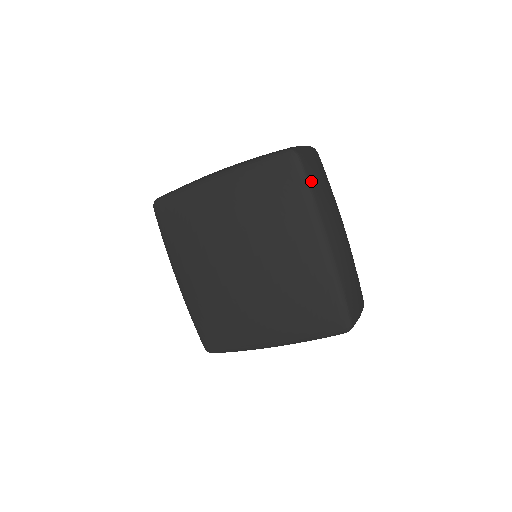
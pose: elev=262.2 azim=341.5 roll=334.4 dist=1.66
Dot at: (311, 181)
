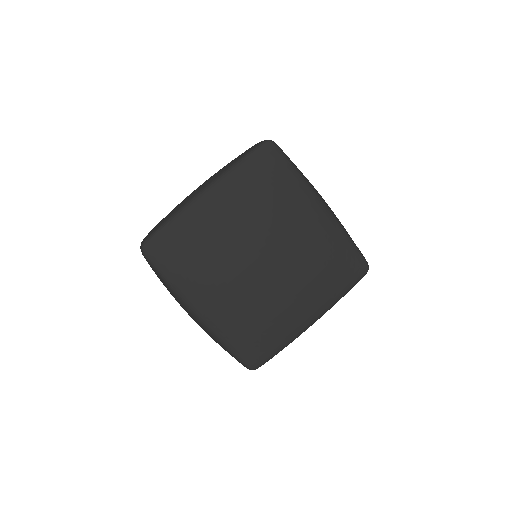
Dot at: (291, 161)
